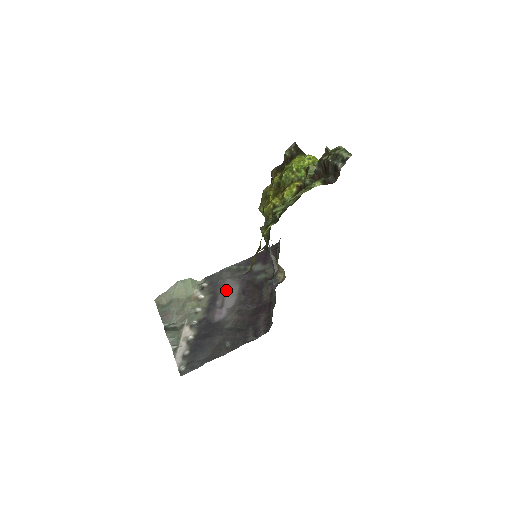
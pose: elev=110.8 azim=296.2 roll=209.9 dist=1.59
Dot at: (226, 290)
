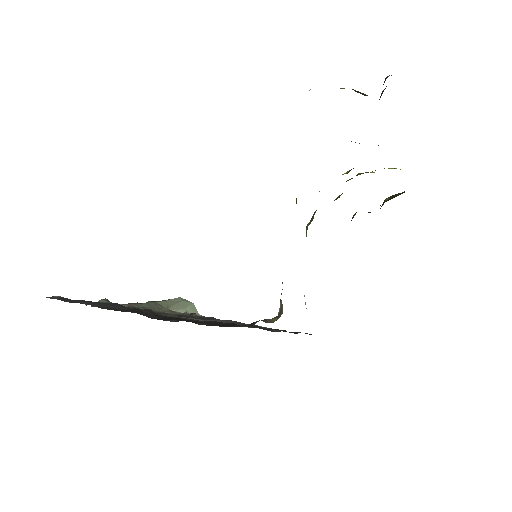
Dot at: (208, 320)
